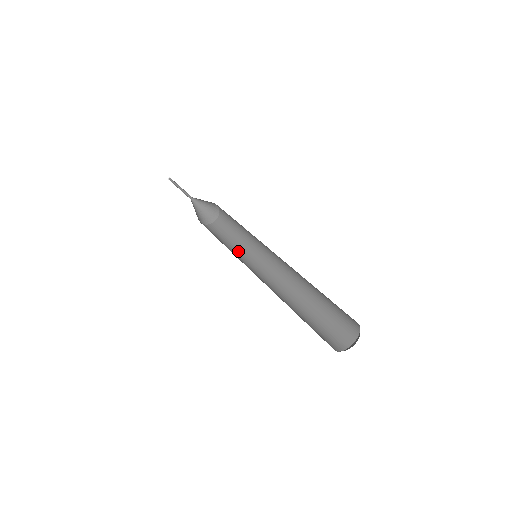
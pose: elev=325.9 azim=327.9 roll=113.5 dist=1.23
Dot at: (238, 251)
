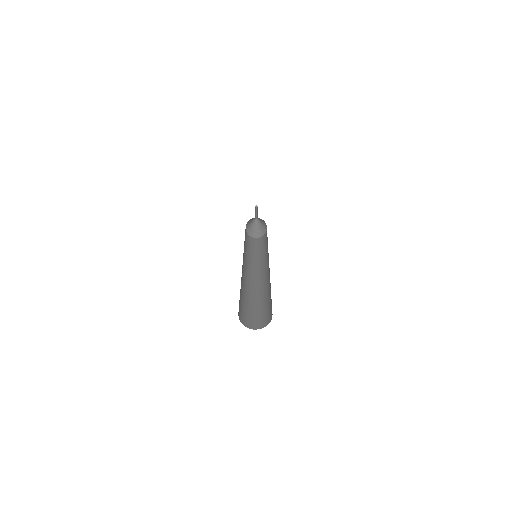
Dot at: (261, 255)
